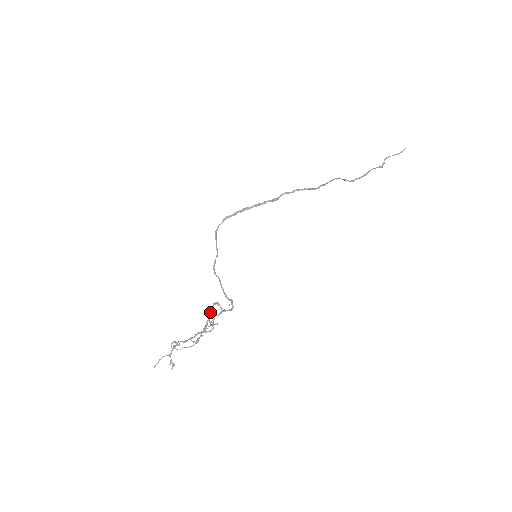
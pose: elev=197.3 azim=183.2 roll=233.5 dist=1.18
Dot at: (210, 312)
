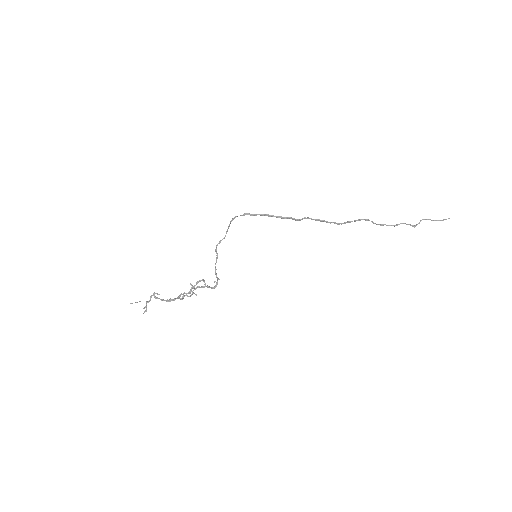
Dot at: (194, 286)
